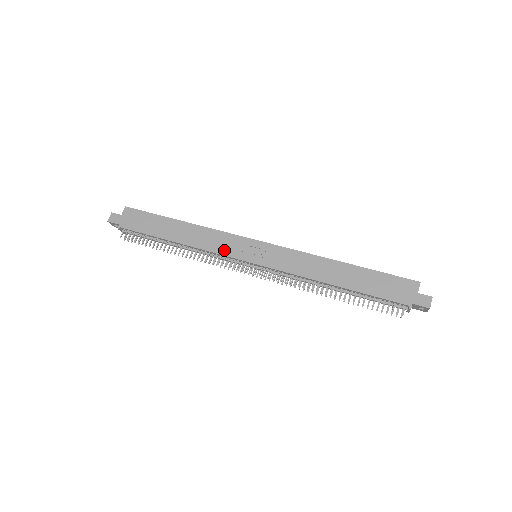
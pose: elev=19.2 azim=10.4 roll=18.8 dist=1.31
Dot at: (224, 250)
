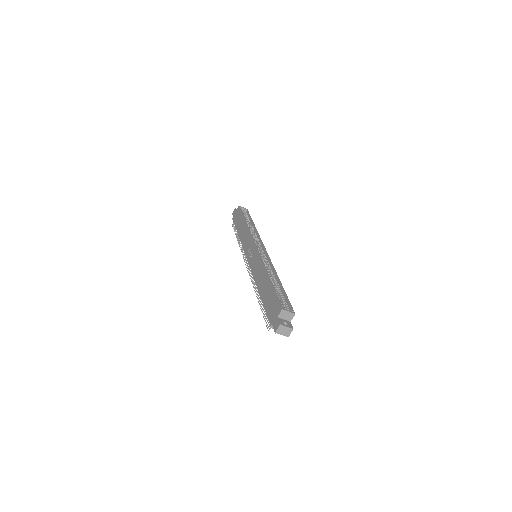
Dot at: (245, 247)
